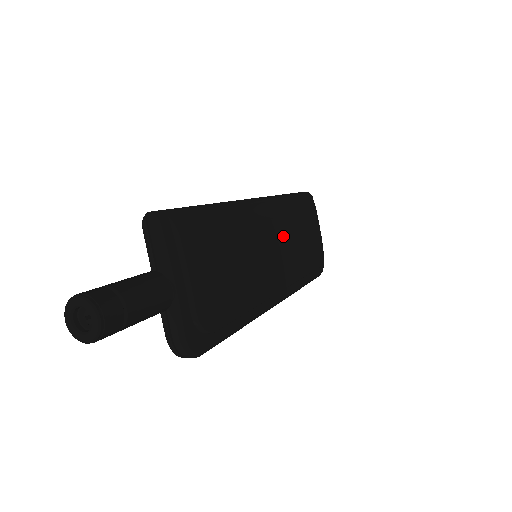
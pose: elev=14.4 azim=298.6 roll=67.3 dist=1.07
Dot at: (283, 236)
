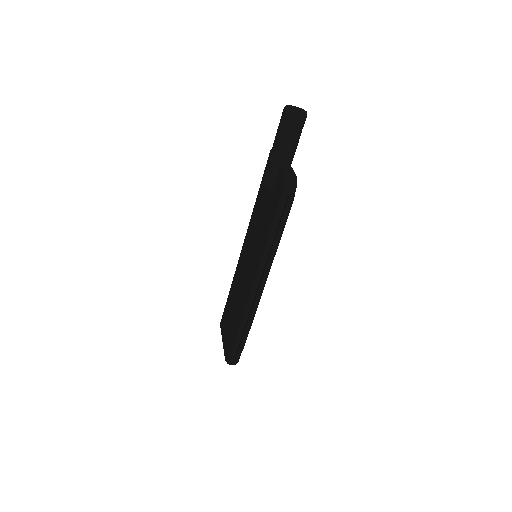
Dot at: occluded
